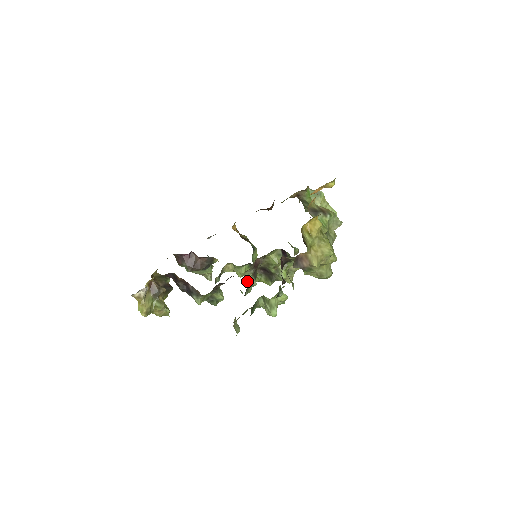
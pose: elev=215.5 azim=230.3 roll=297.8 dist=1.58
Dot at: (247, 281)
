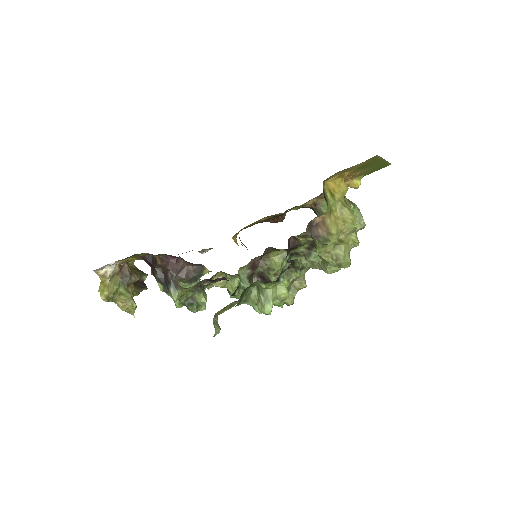
Dot at: (240, 280)
